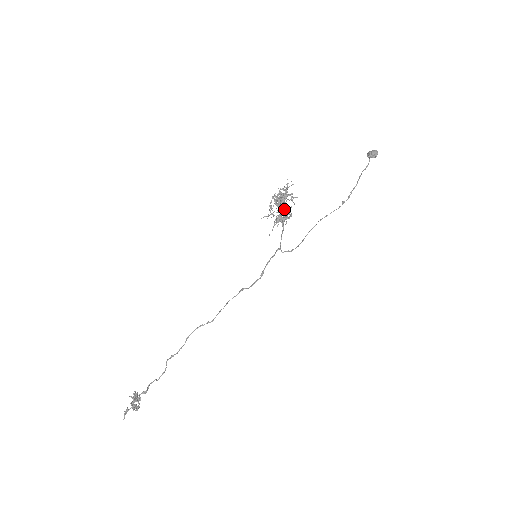
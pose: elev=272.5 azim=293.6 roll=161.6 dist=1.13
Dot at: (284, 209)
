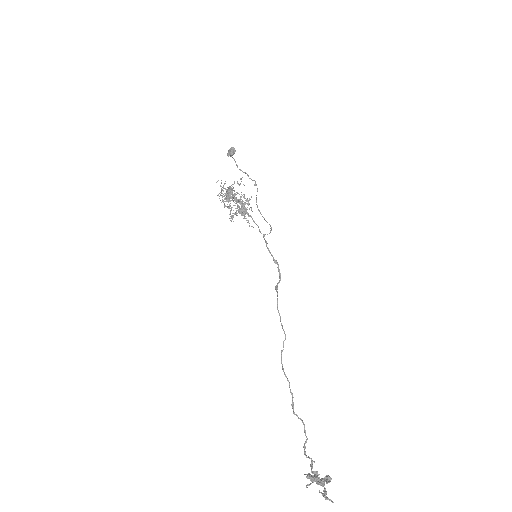
Dot at: (239, 201)
